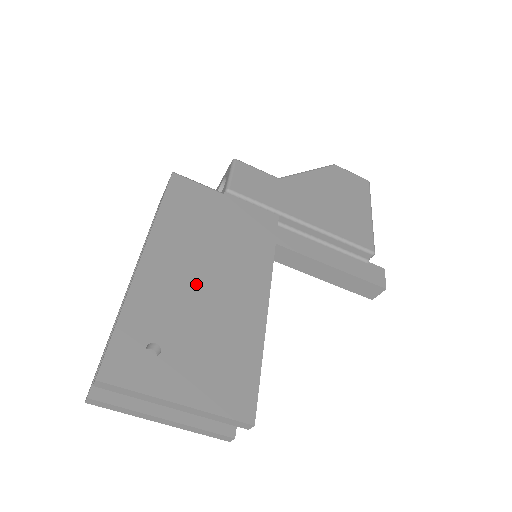
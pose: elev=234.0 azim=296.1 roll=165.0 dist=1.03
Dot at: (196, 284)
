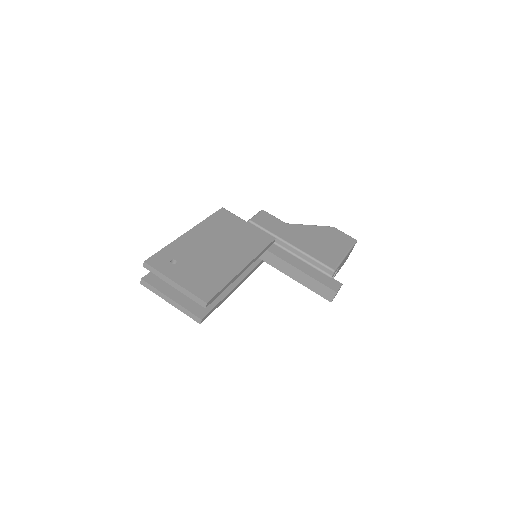
Dot at: (209, 248)
